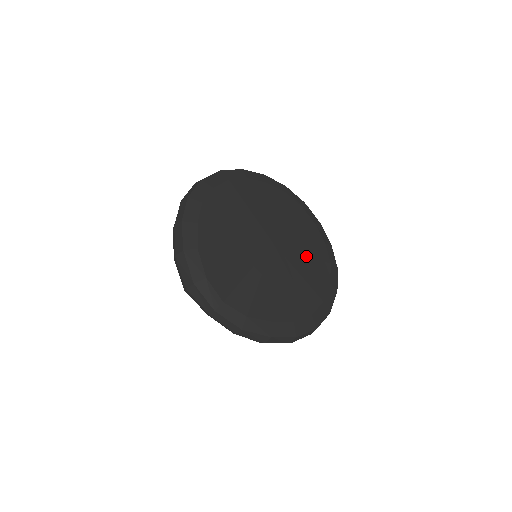
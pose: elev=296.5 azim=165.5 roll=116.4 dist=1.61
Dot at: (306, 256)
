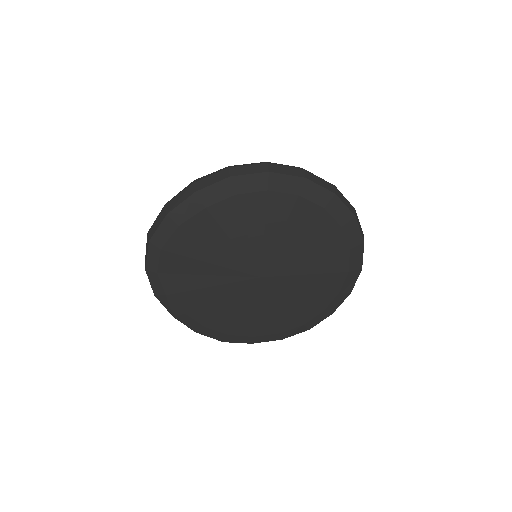
Dot at: (284, 305)
